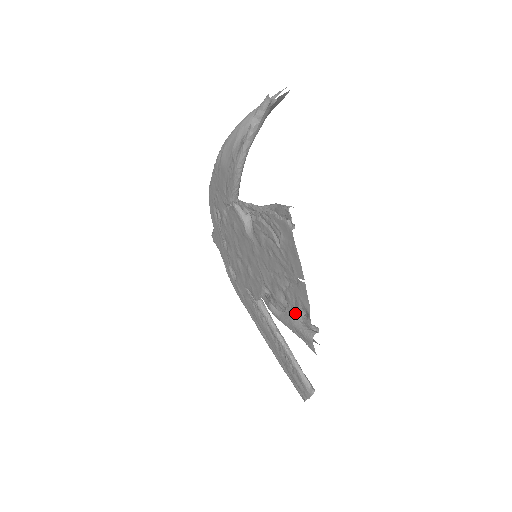
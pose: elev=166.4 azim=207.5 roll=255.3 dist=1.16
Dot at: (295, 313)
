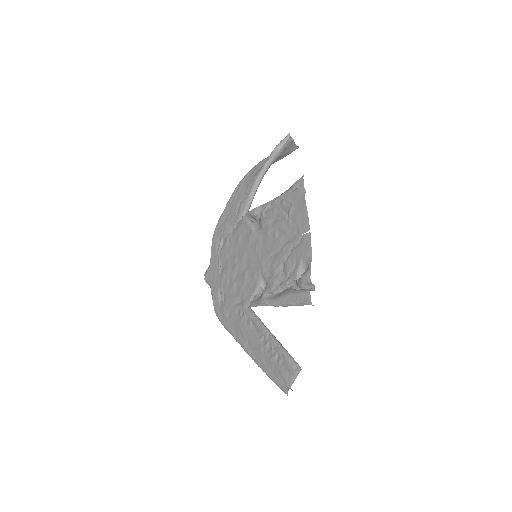
Dot at: (294, 276)
